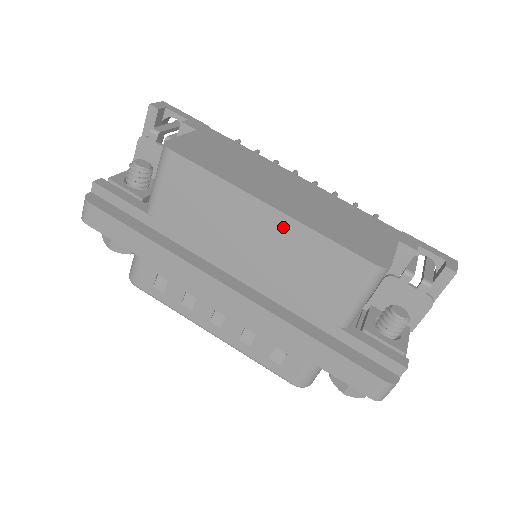
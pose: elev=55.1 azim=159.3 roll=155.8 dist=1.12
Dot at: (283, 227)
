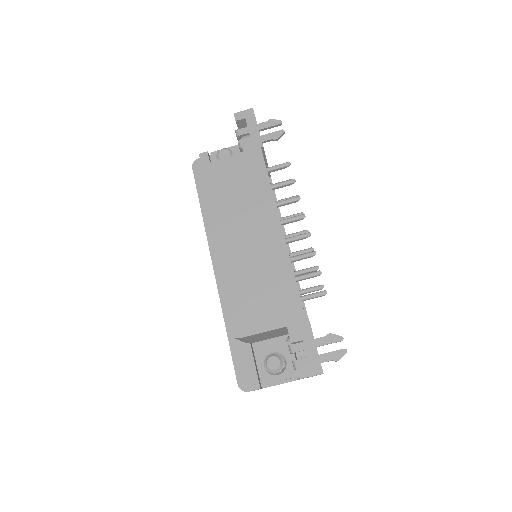
Dot at: occluded
